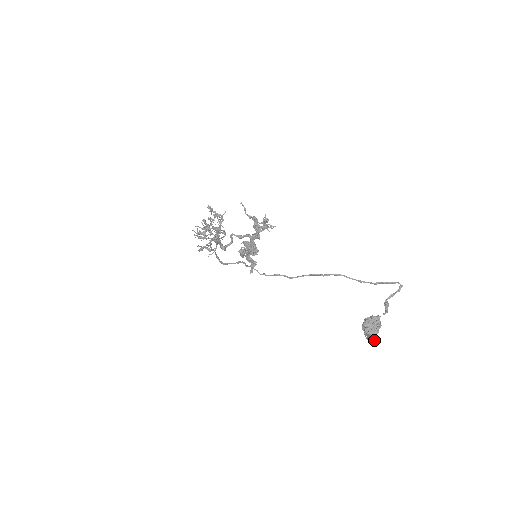
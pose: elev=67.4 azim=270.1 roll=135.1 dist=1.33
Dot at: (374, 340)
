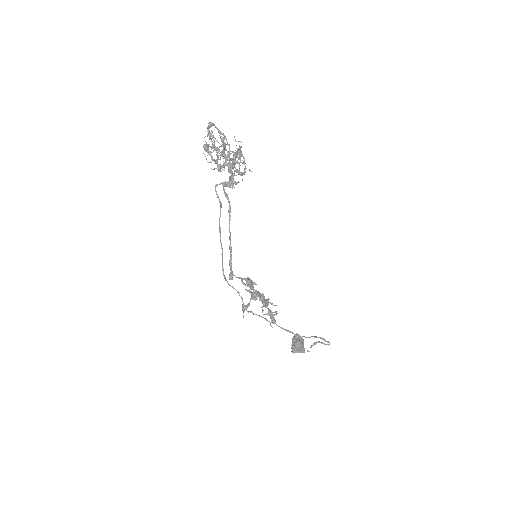
Dot at: occluded
